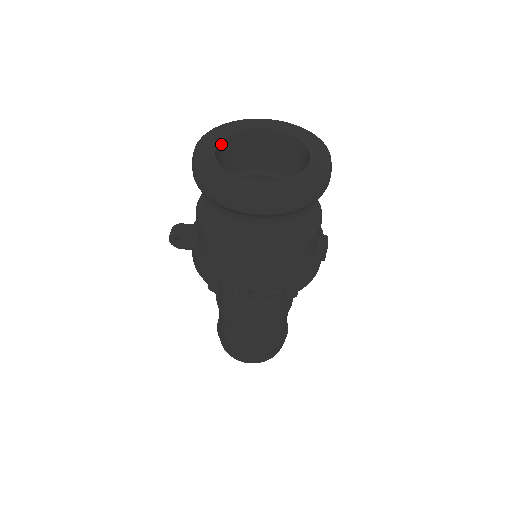
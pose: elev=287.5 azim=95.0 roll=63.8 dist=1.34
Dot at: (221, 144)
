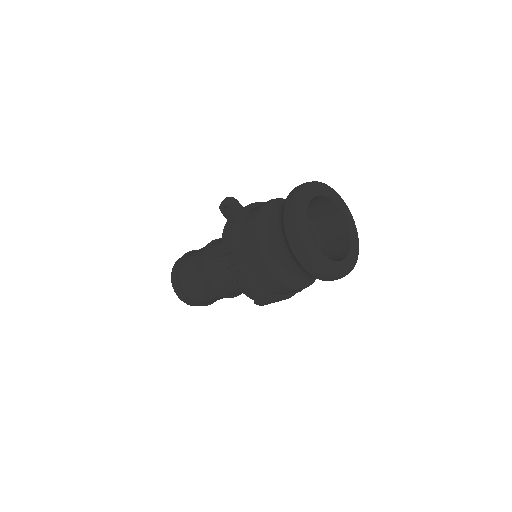
Dot at: (314, 197)
